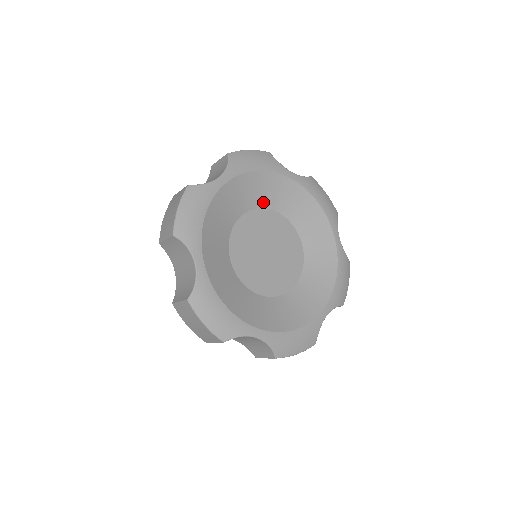
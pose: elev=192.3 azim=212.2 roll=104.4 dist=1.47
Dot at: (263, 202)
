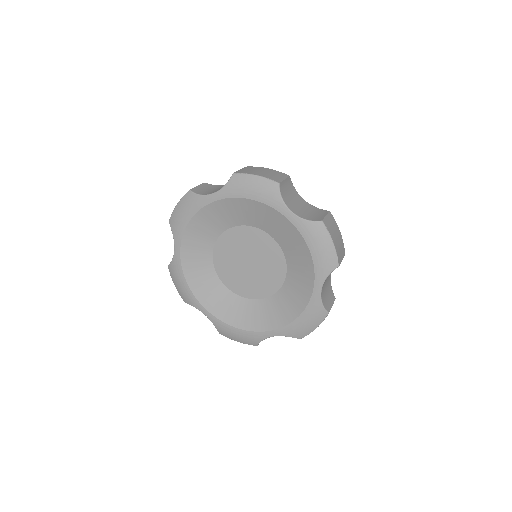
Dot at: (258, 224)
